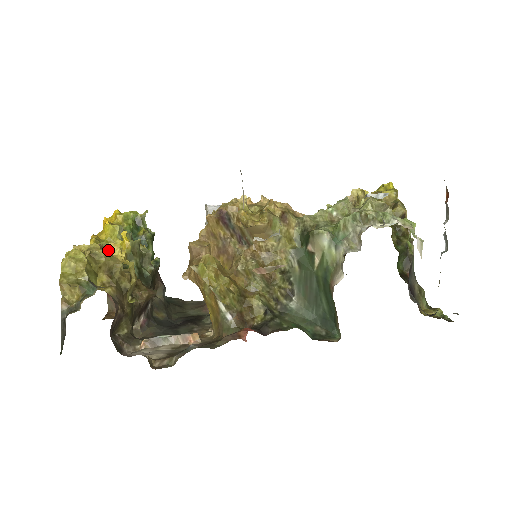
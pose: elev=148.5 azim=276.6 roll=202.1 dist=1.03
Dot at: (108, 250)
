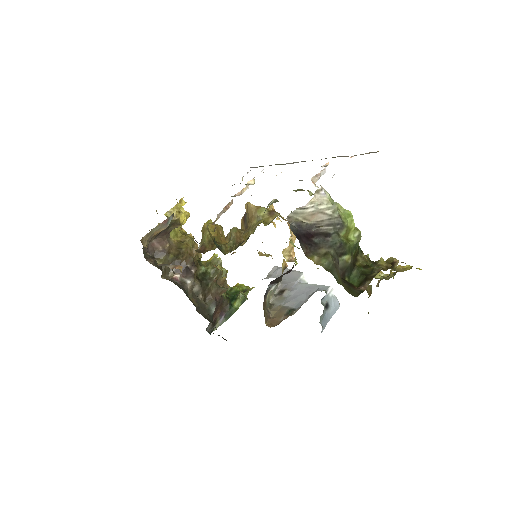
Dot at: occluded
